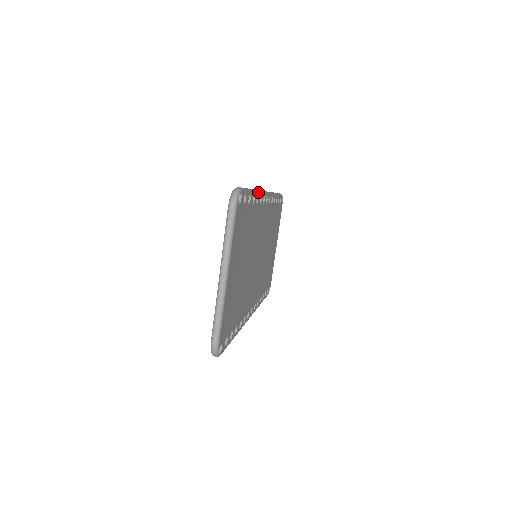
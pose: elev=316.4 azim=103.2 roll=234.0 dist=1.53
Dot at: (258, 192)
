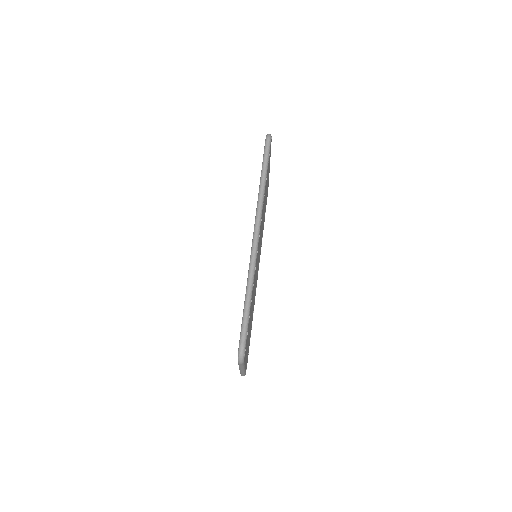
Dot at: (253, 280)
